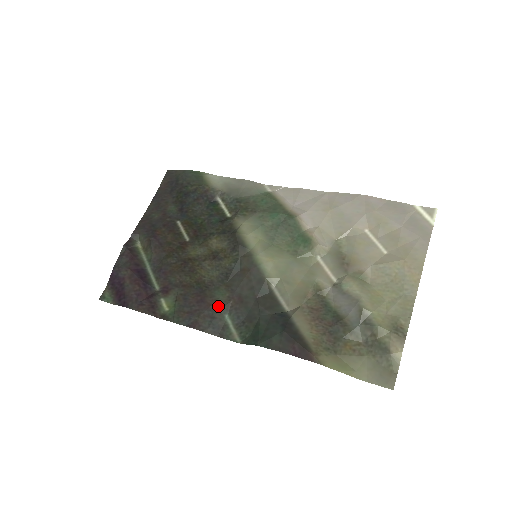
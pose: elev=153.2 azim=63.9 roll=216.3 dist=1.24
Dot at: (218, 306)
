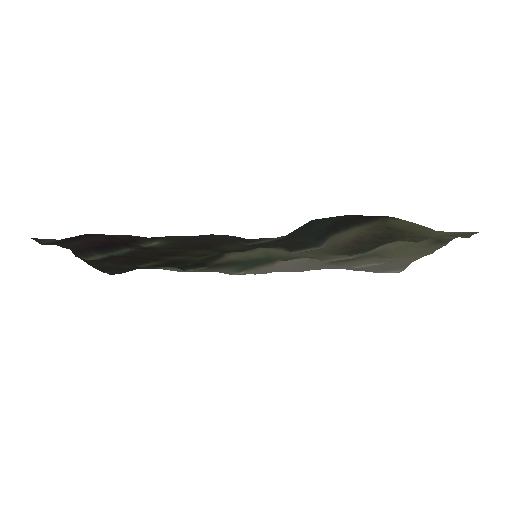
Dot at: (232, 244)
